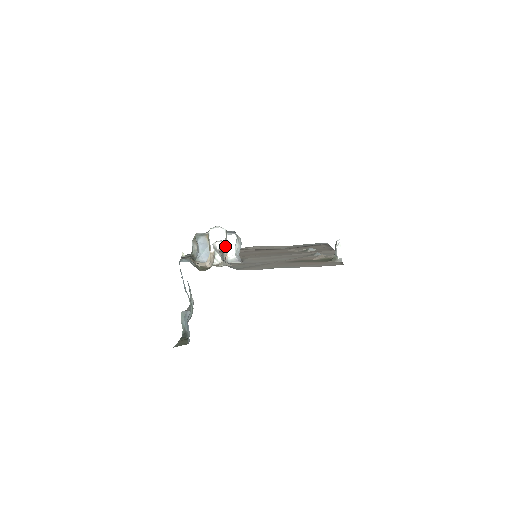
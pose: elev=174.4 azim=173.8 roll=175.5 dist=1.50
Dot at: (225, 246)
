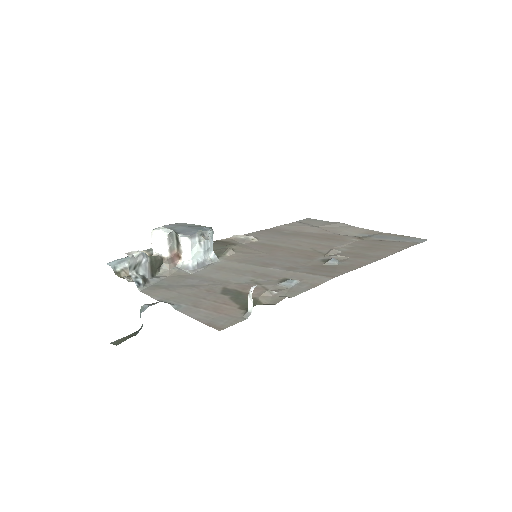
Dot at: (166, 252)
